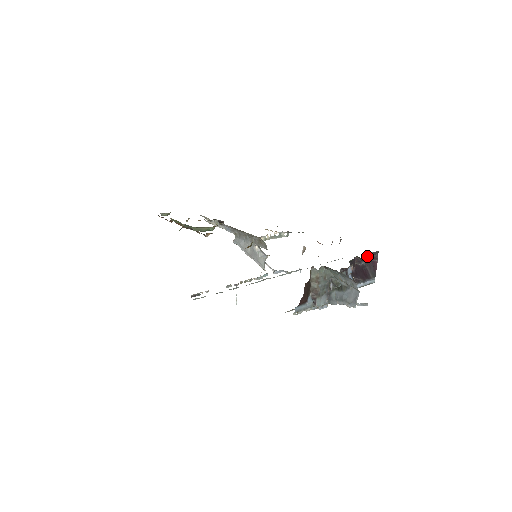
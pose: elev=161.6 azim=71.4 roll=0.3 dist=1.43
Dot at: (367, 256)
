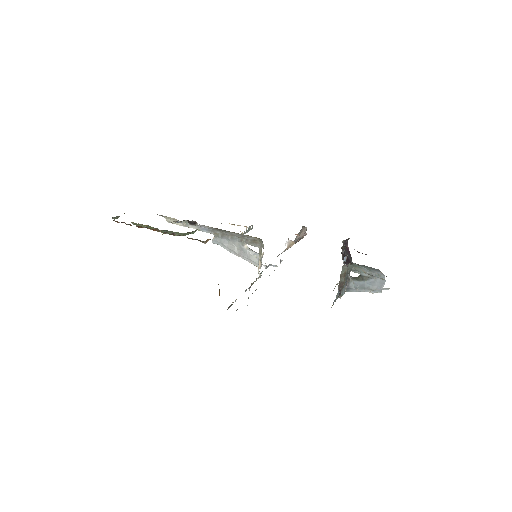
Dot at: (343, 243)
